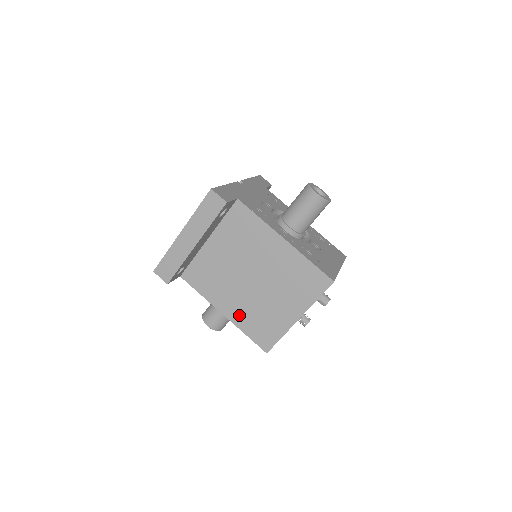
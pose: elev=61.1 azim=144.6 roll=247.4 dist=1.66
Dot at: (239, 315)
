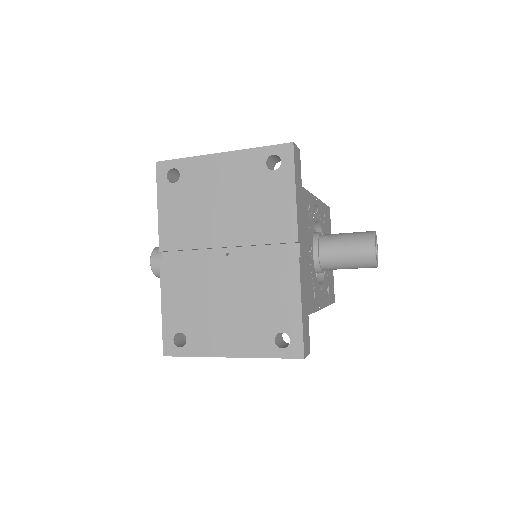
Dot at: occluded
